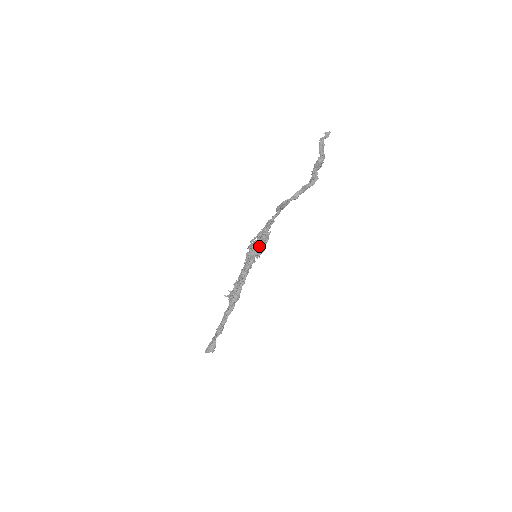
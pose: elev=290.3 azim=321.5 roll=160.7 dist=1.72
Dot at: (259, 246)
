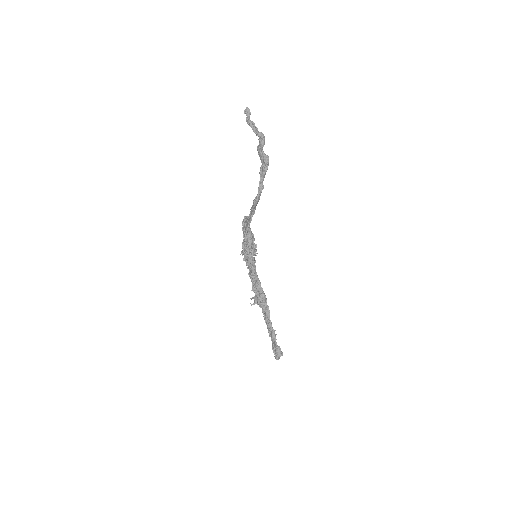
Dot at: (251, 246)
